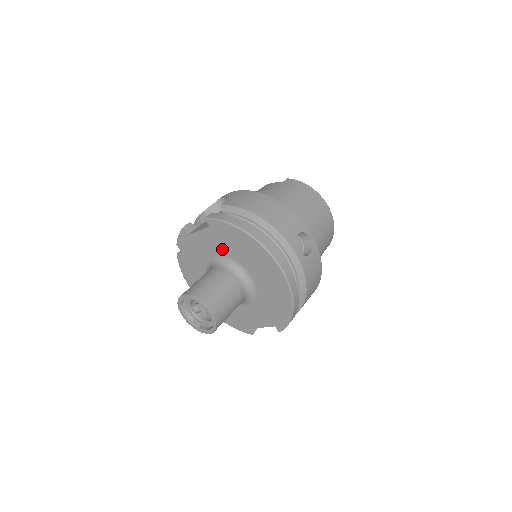
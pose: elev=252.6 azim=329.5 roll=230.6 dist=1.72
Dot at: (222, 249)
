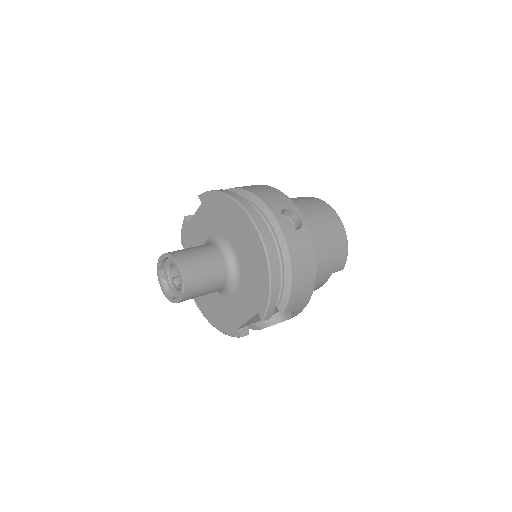
Dot at: (211, 226)
